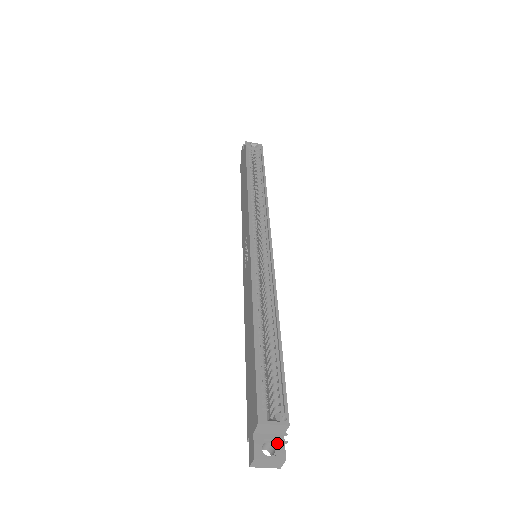
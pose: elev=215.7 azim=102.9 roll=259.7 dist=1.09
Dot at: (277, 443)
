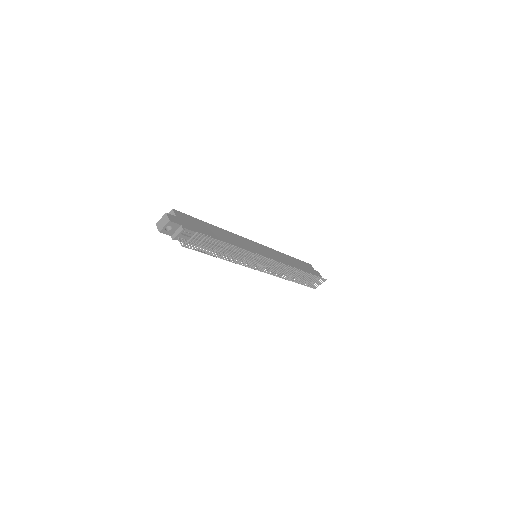
Dot at: occluded
